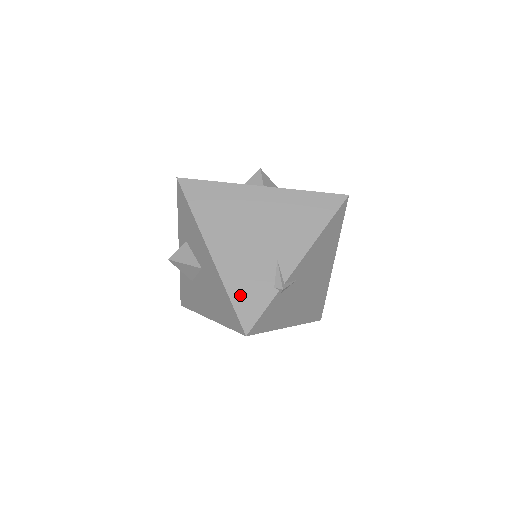
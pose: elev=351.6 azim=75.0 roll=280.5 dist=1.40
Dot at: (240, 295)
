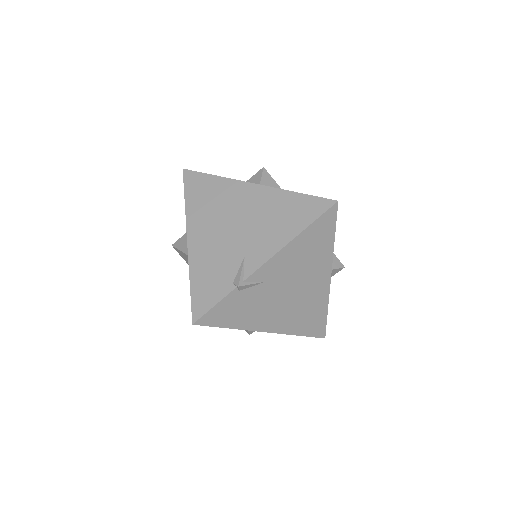
Dot at: (200, 284)
